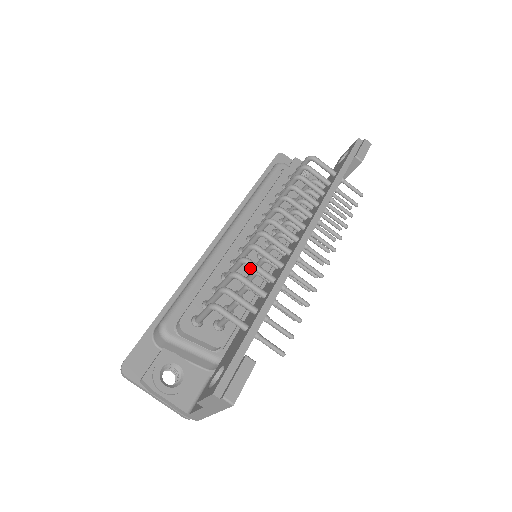
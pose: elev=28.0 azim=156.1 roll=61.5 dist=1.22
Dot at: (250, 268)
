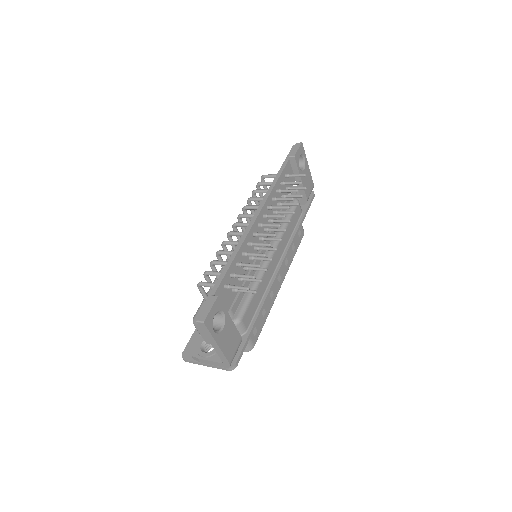
Dot at: occluded
